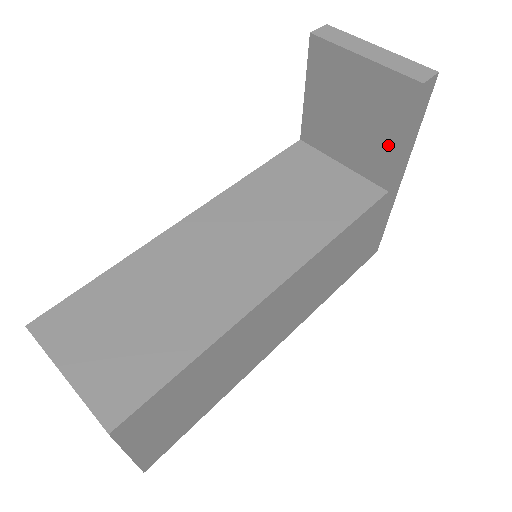
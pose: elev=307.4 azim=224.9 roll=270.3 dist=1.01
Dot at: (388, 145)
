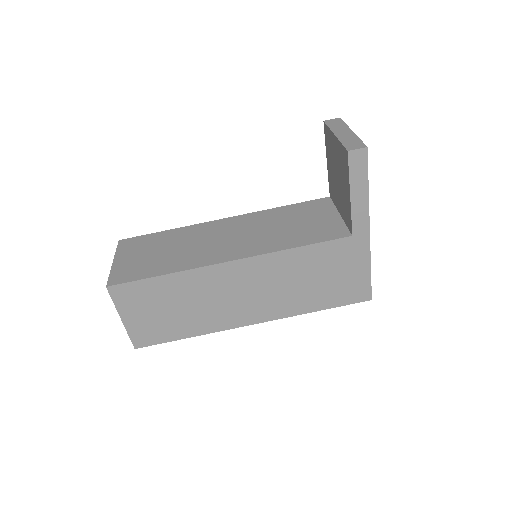
Dot at: (347, 197)
